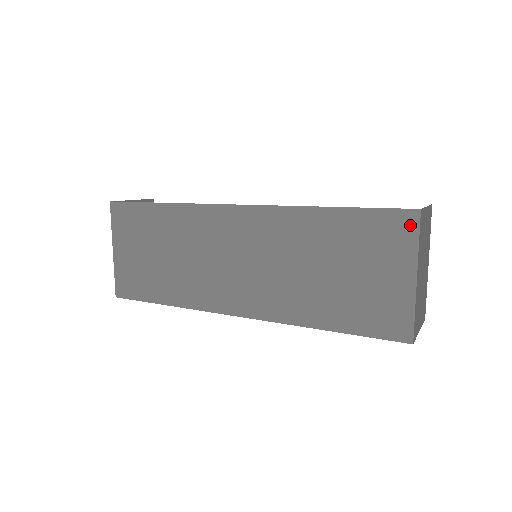
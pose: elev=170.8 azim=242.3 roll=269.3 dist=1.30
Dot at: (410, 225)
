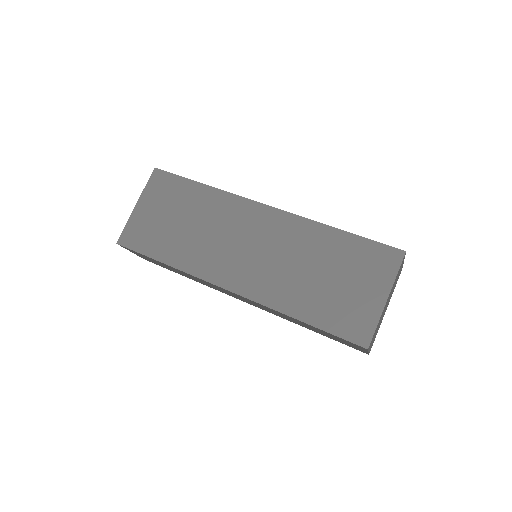
Dot at: (395, 260)
